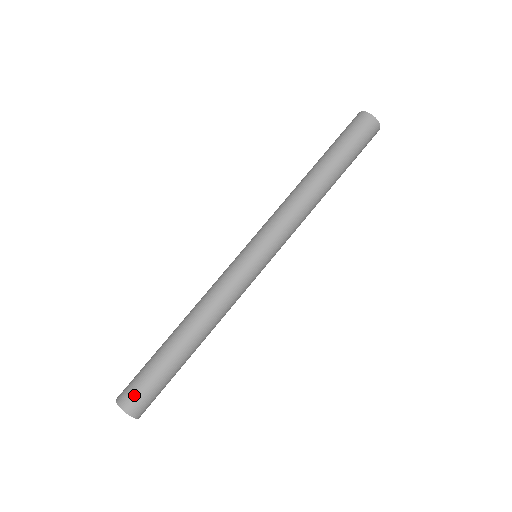
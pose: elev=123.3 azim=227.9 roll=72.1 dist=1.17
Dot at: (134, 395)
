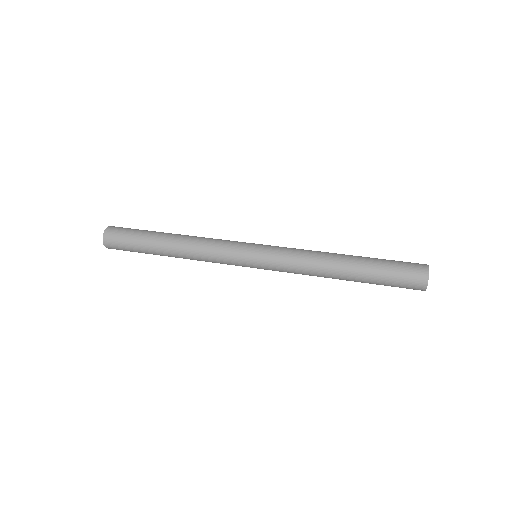
Dot at: (115, 244)
